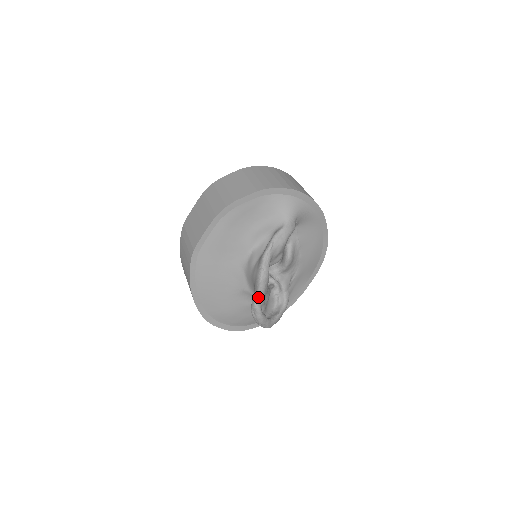
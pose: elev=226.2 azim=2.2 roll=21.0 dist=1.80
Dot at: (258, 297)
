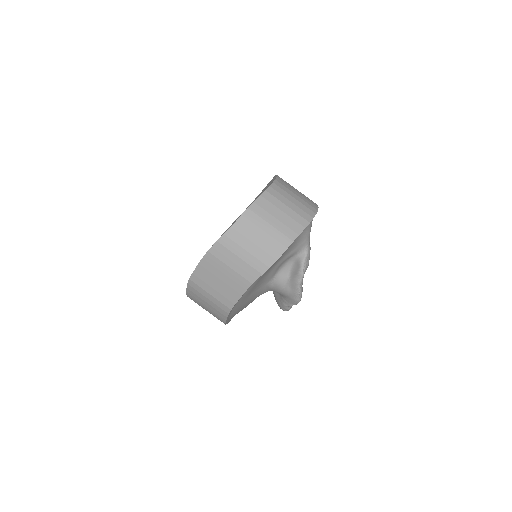
Dot at: occluded
